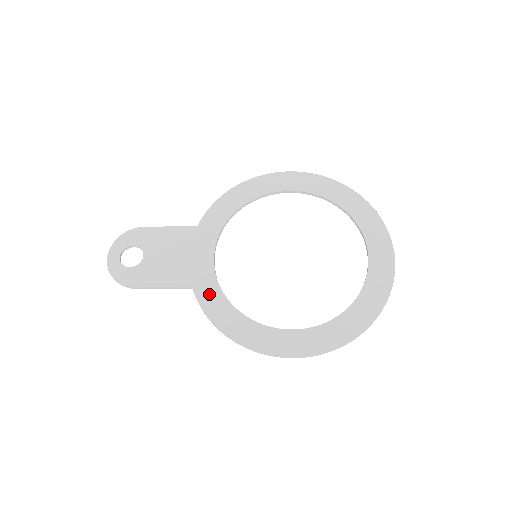
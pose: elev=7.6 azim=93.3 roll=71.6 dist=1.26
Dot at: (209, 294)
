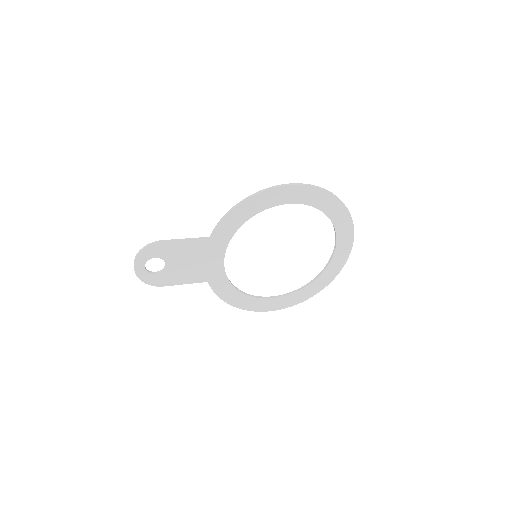
Dot at: (221, 285)
